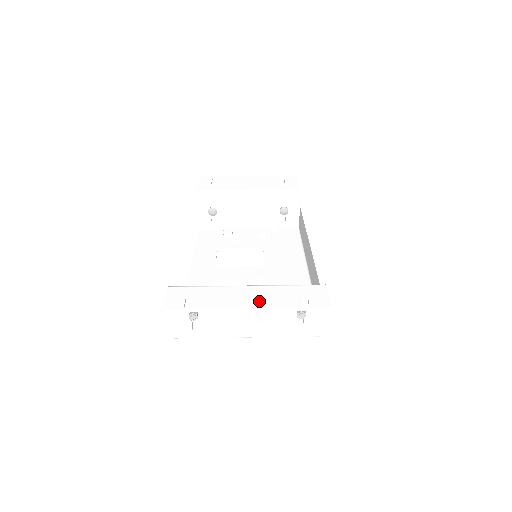
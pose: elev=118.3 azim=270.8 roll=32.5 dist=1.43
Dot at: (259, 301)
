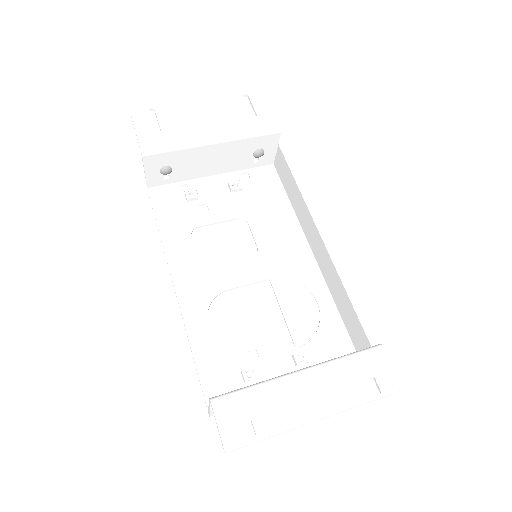
Dot at: (327, 401)
